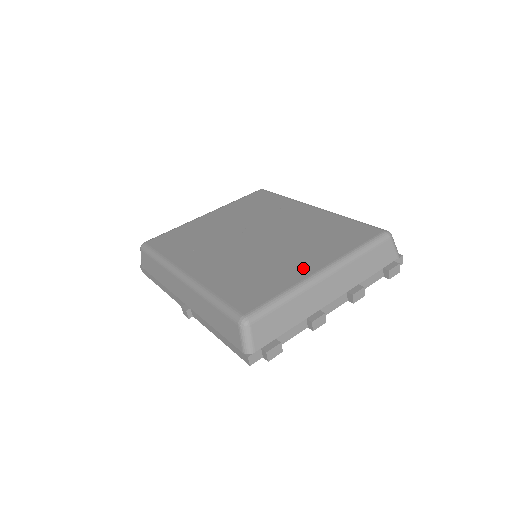
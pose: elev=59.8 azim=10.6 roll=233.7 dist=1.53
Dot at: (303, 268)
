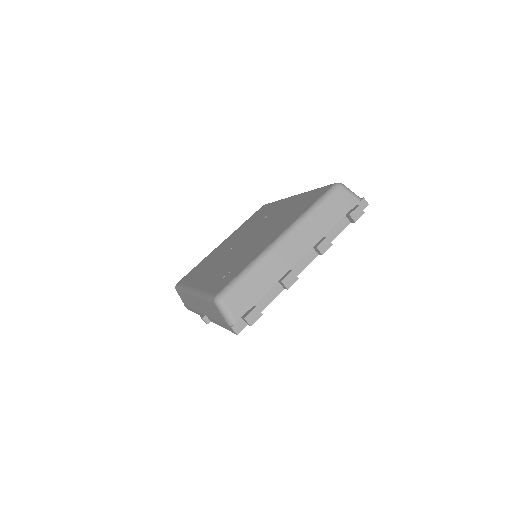
Dot at: (267, 242)
